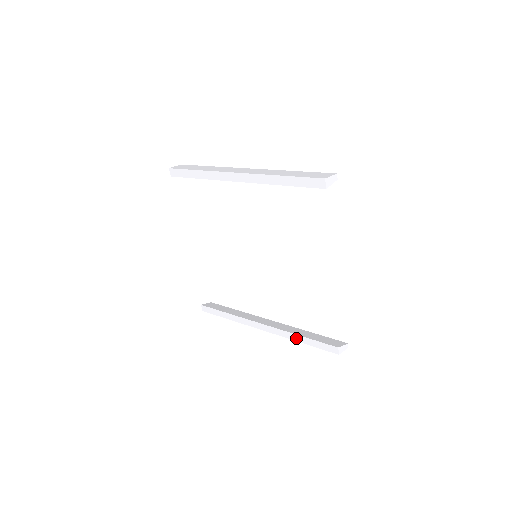
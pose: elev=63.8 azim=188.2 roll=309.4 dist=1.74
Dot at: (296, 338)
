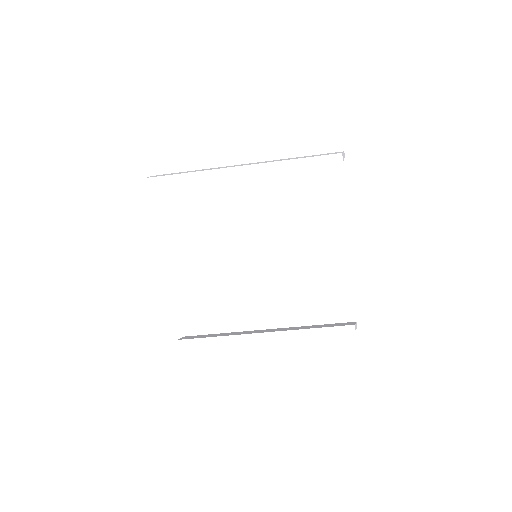
Dot at: (307, 333)
